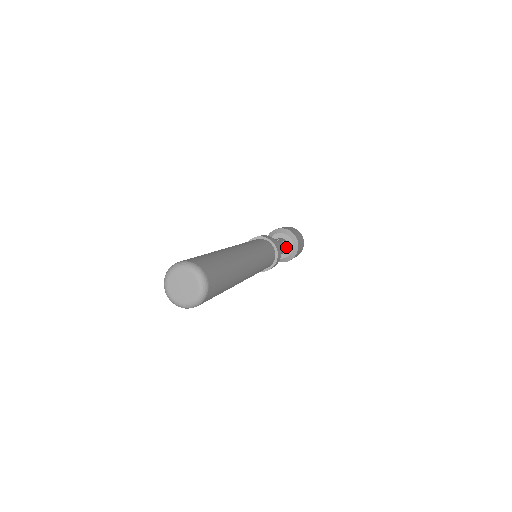
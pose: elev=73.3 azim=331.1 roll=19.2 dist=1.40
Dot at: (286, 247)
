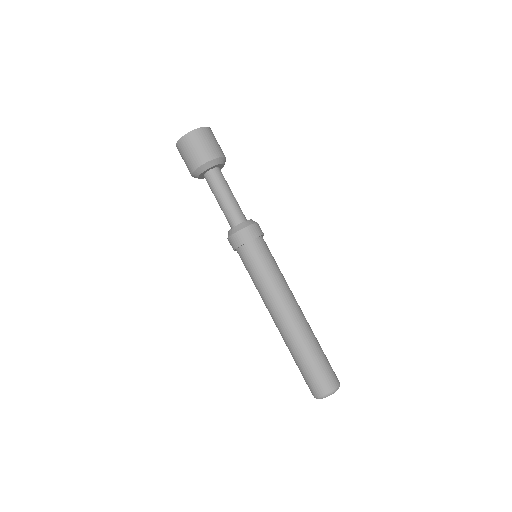
Dot at: occluded
